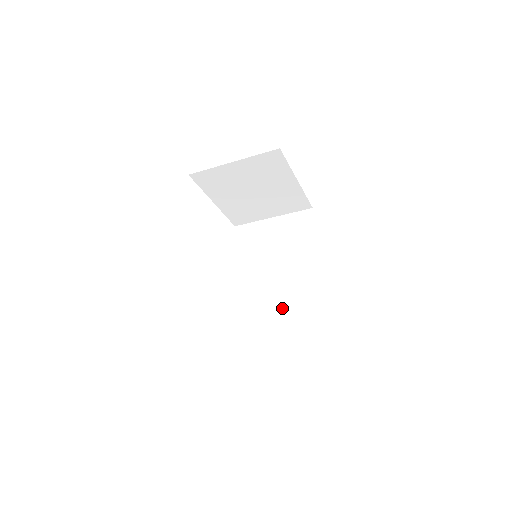
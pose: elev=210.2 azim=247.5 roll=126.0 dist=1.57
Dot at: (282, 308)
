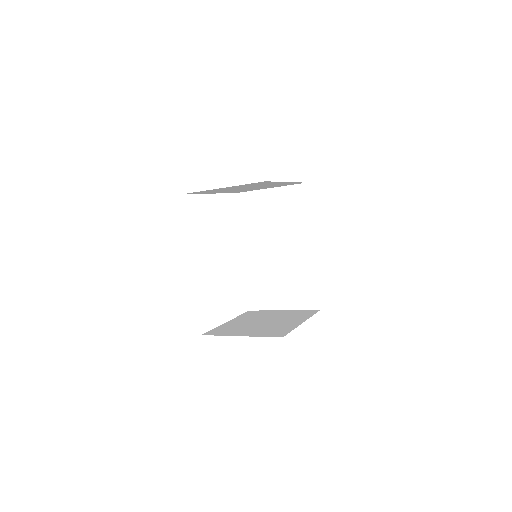
Dot at: (284, 280)
